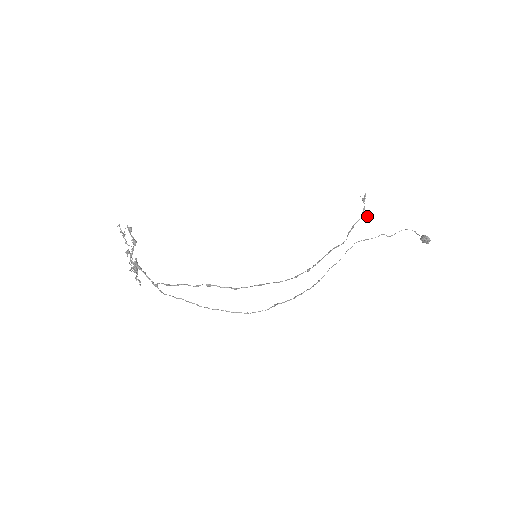
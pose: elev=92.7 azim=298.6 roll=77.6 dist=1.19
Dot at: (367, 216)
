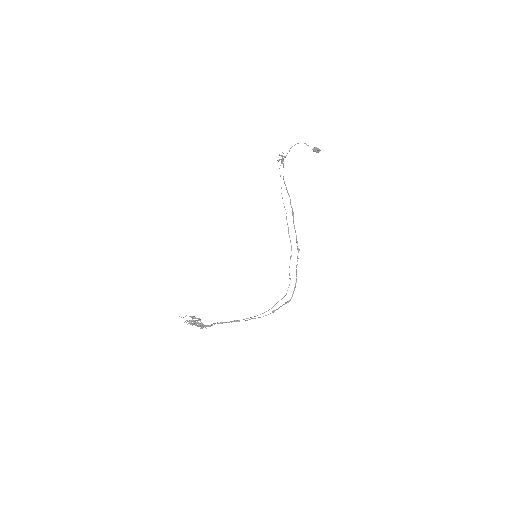
Dot at: occluded
